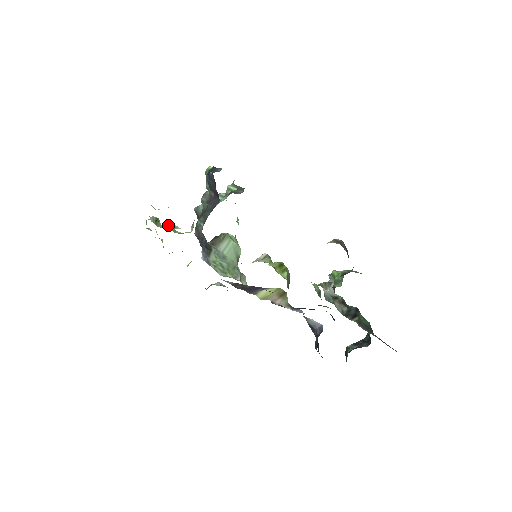
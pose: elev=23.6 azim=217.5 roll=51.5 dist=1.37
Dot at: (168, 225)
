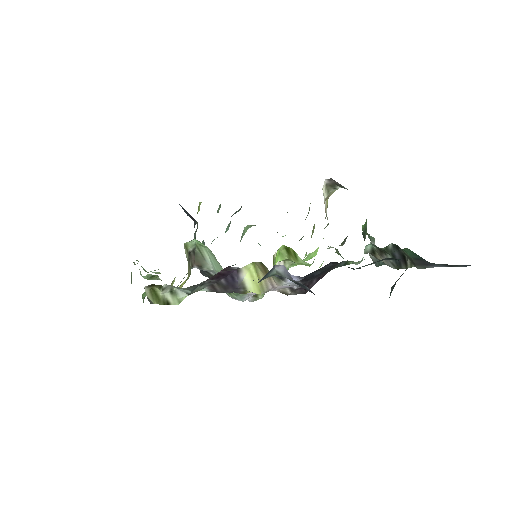
Dot at: (151, 271)
